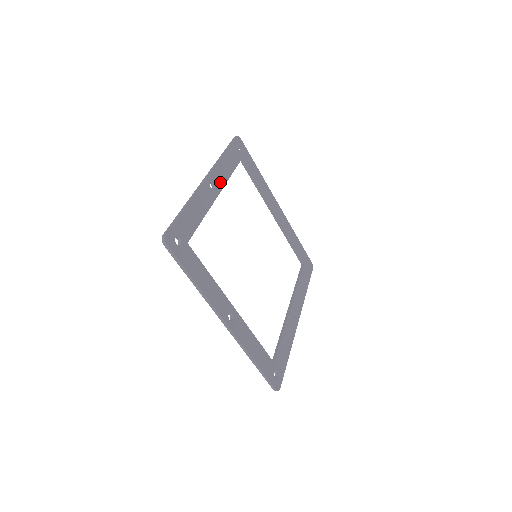
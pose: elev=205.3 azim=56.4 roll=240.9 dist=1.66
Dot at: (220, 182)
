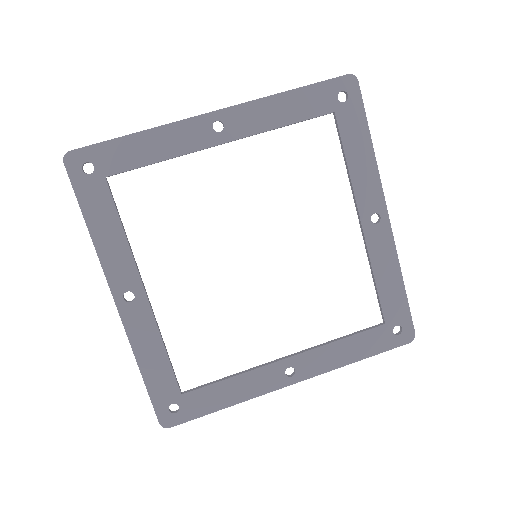
Dot at: (129, 273)
